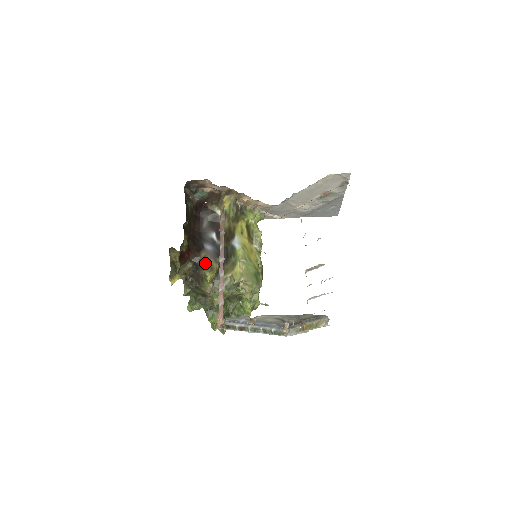
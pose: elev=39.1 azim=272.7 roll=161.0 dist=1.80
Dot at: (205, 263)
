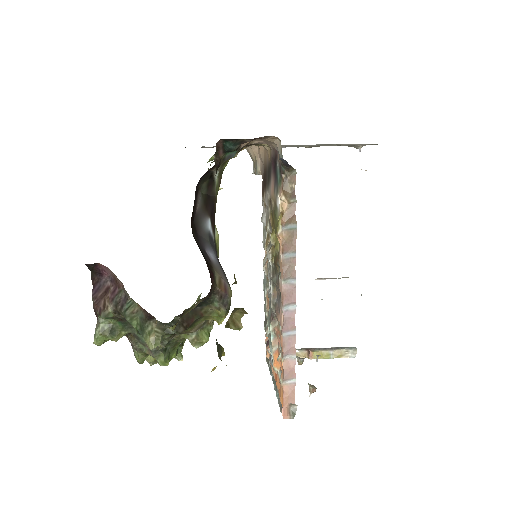
Dot at: (224, 296)
